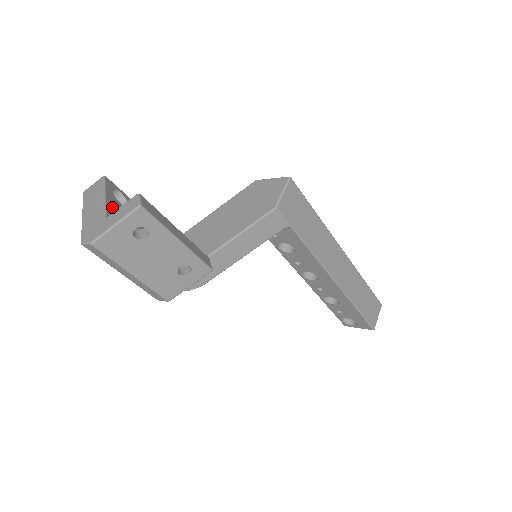
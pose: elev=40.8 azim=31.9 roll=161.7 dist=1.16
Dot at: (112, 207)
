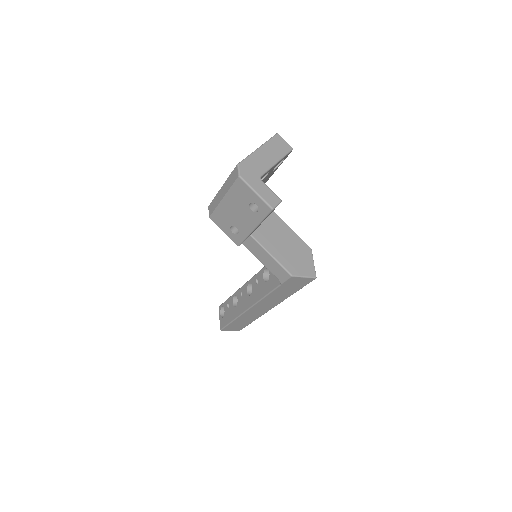
Dot at: (269, 171)
